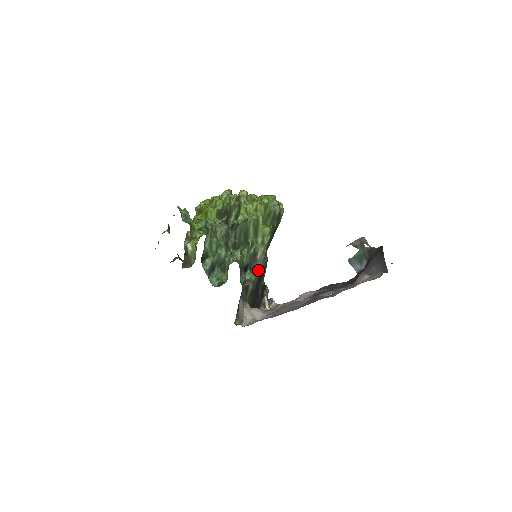
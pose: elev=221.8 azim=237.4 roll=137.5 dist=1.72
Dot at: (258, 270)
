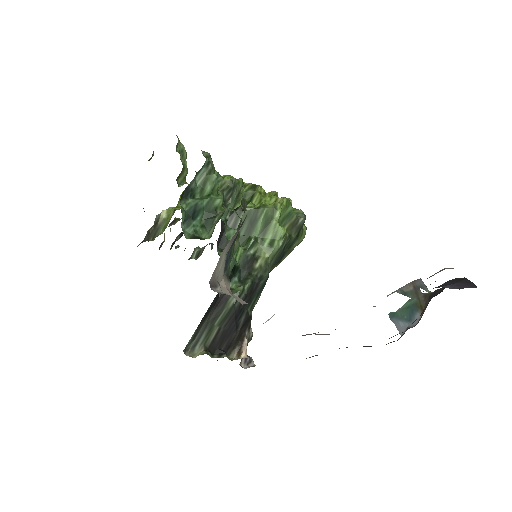
Dot at: (251, 281)
